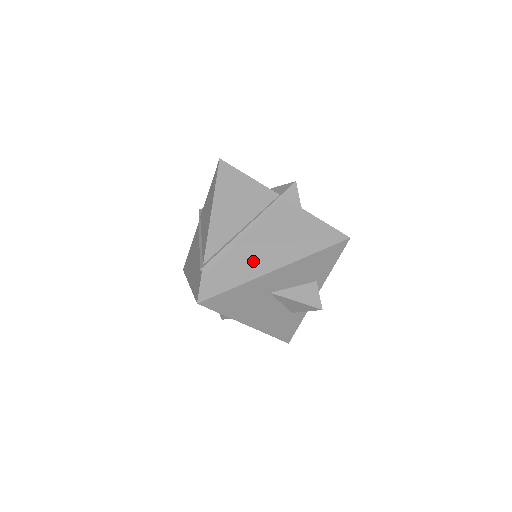
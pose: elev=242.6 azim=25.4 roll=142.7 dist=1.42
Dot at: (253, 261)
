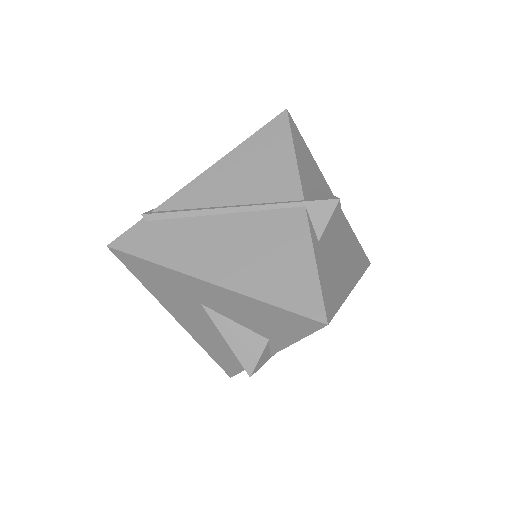
Dot at: (196, 251)
